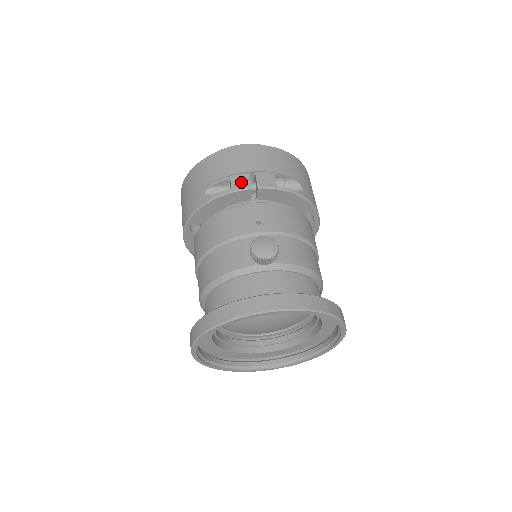
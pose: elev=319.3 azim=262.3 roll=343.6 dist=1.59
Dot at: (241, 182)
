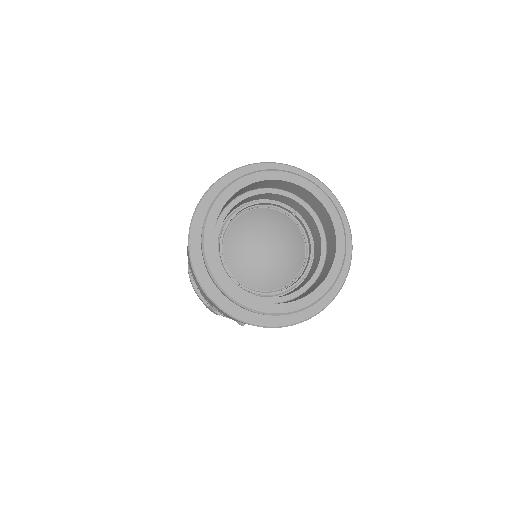
Dot at: occluded
